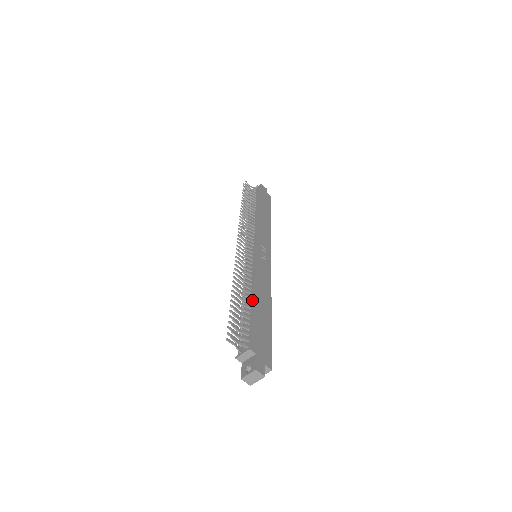
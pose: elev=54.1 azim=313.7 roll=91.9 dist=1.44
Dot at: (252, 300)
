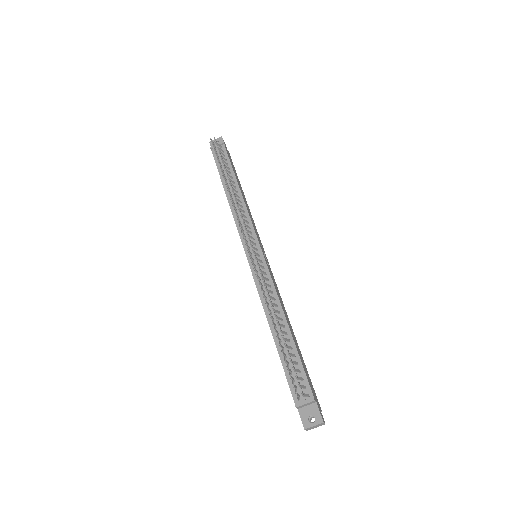
Dot at: (288, 331)
